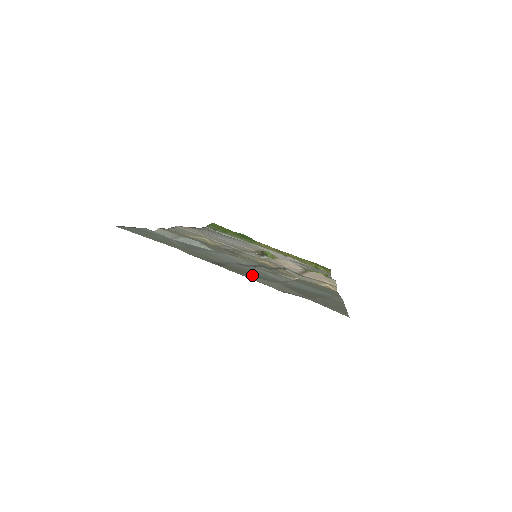
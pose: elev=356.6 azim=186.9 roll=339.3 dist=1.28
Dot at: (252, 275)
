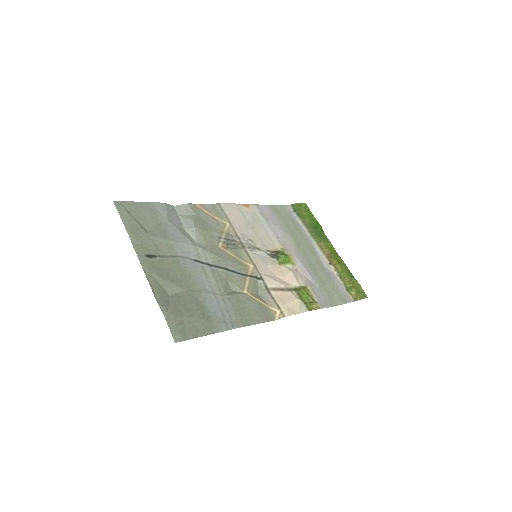
Dot at: (168, 276)
